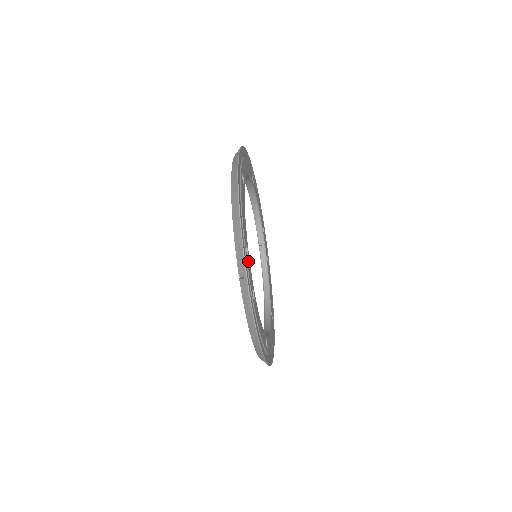
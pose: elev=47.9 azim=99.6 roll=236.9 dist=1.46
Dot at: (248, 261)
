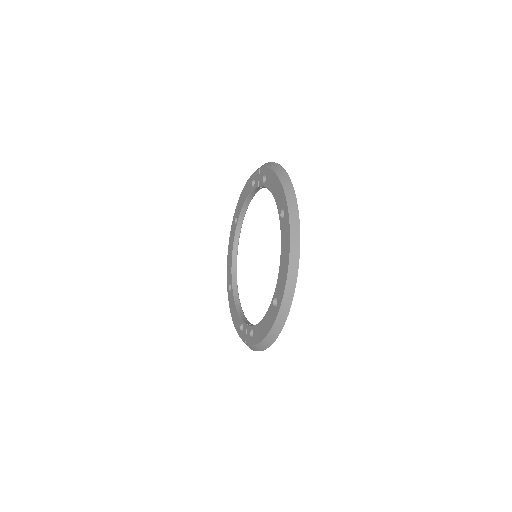
Dot at: occluded
